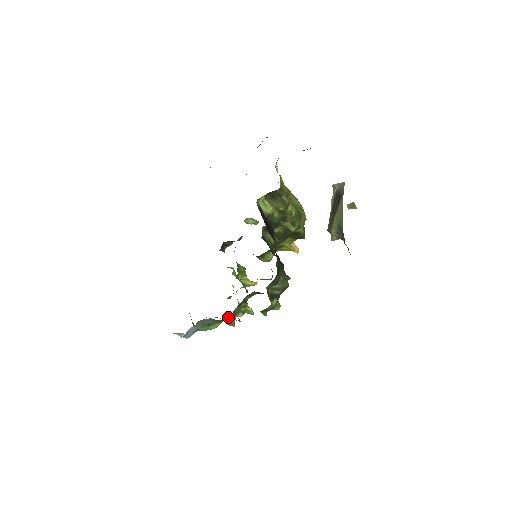
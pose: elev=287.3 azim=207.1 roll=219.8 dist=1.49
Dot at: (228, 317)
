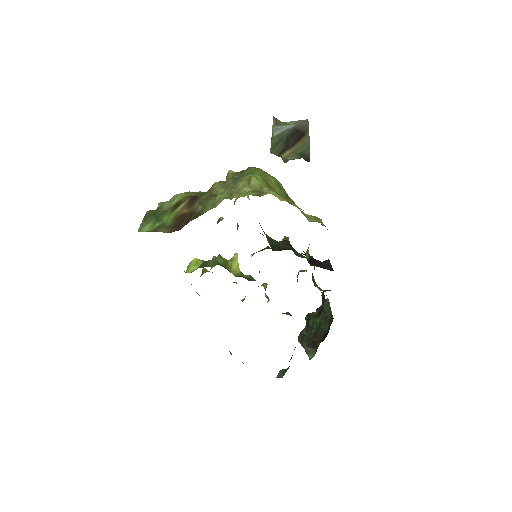
Dot at: occluded
